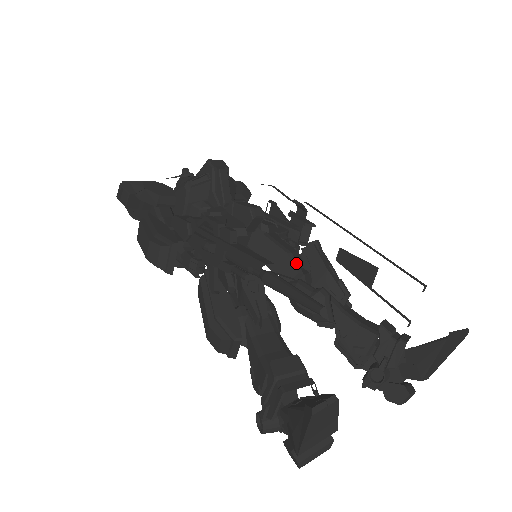
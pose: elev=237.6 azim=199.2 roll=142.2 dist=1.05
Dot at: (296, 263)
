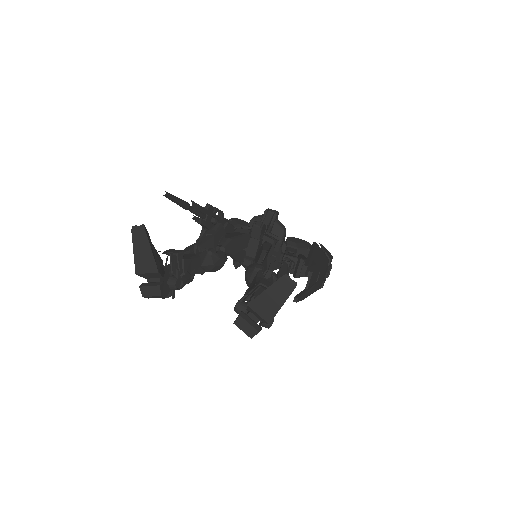
Dot at: (263, 255)
